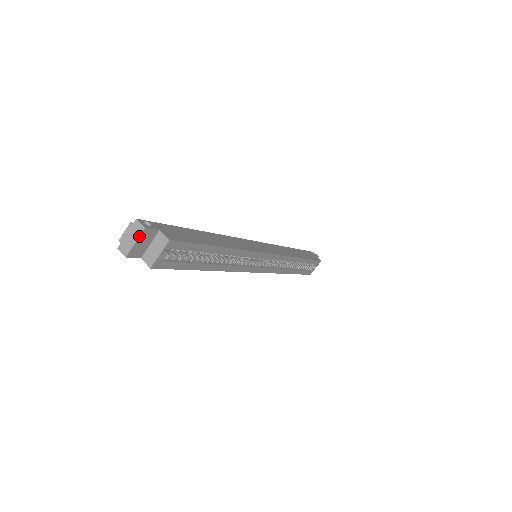
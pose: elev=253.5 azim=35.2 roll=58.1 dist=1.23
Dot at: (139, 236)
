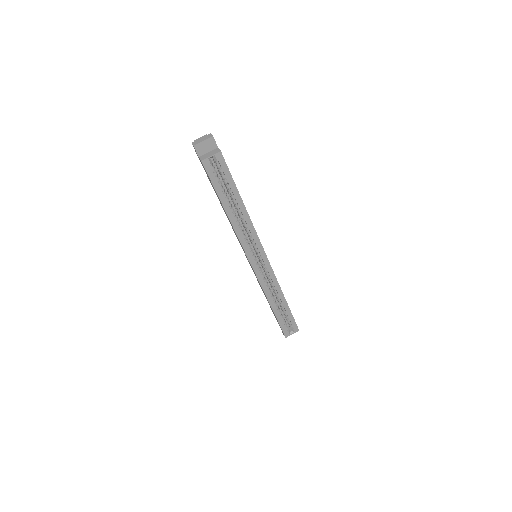
Dot at: (207, 139)
